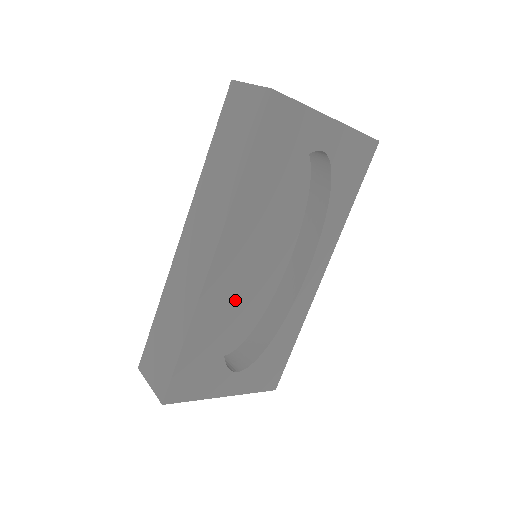
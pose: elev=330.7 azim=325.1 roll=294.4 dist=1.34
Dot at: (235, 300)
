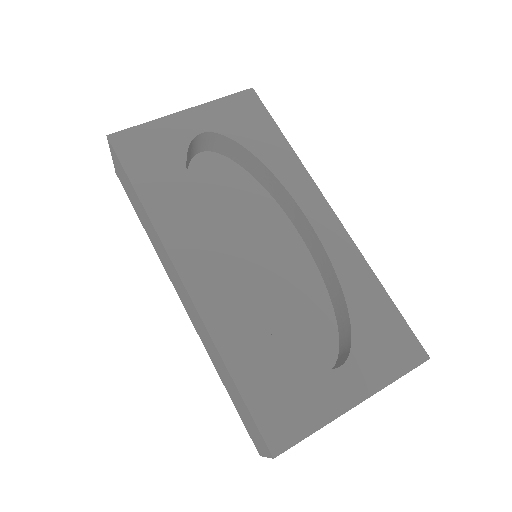
Dot at: (277, 307)
